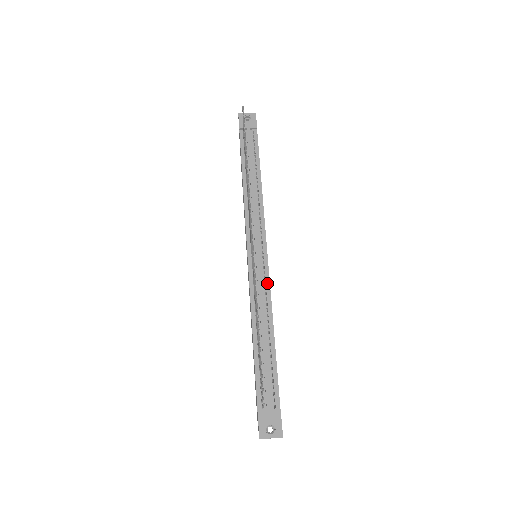
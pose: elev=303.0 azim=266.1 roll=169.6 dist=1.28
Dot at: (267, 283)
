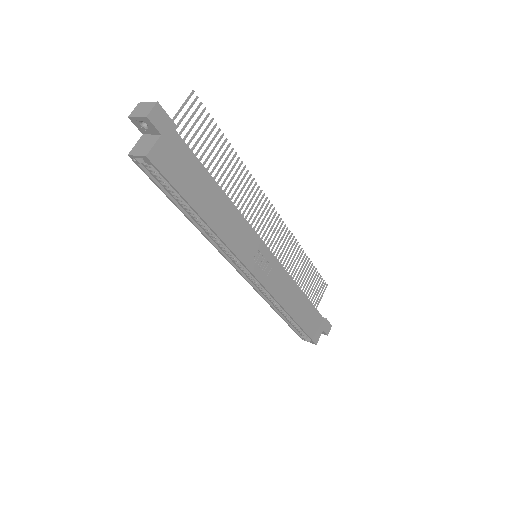
Dot at: (251, 229)
